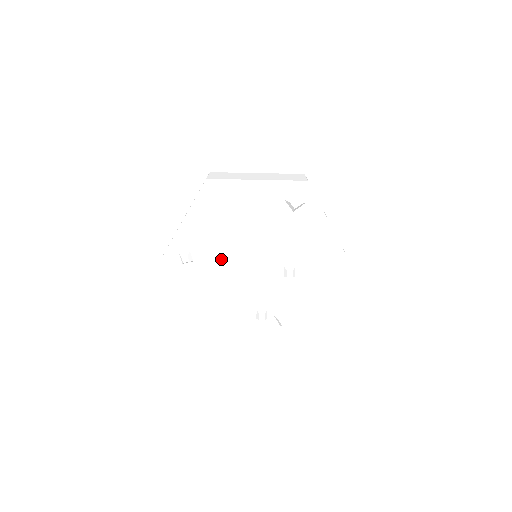
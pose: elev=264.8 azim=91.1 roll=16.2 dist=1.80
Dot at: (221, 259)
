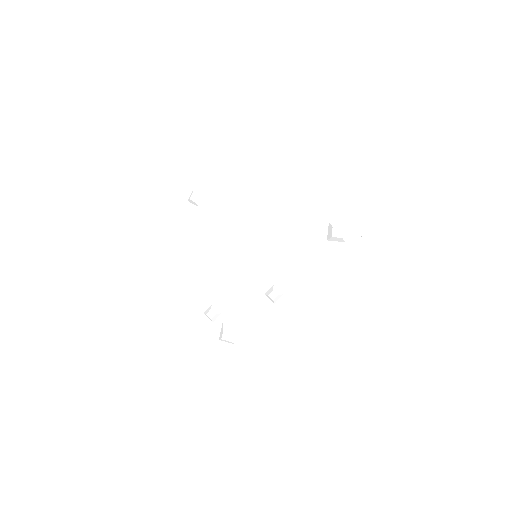
Dot at: (225, 227)
